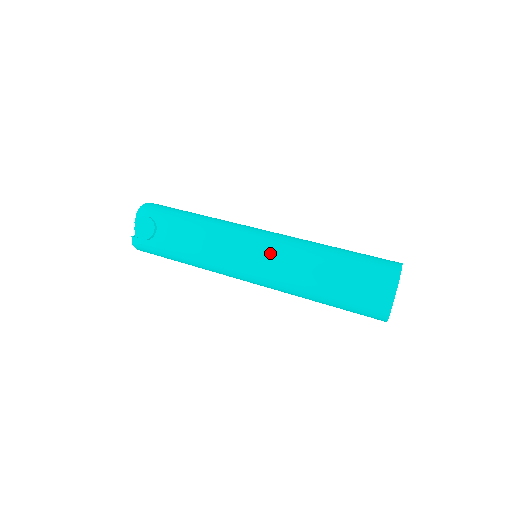
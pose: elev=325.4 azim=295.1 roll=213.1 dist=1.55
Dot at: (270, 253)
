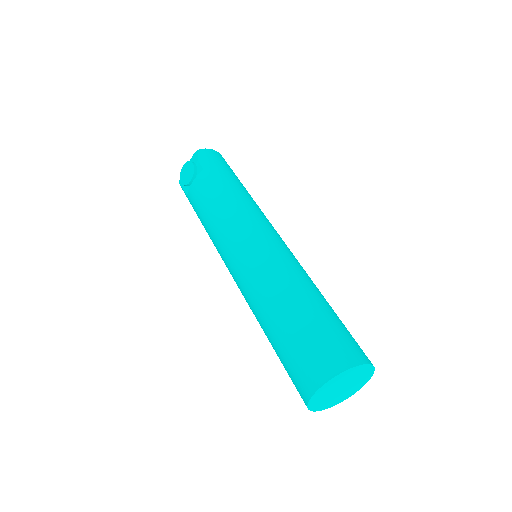
Dot at: (250, 263)
